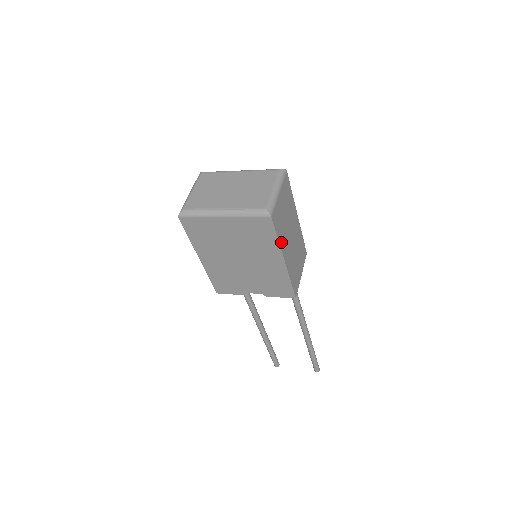
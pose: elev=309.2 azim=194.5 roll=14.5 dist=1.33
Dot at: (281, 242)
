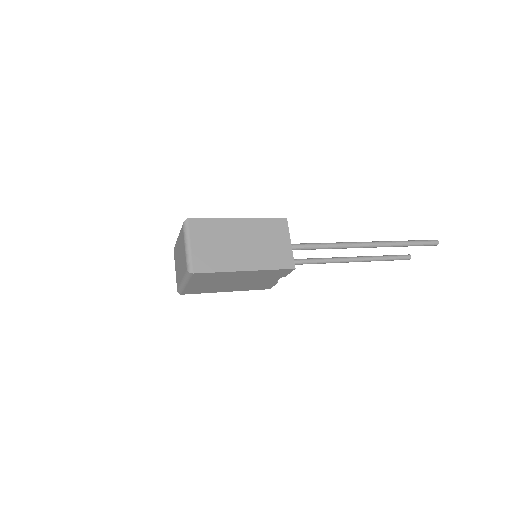
Dot at: (226, 267)
